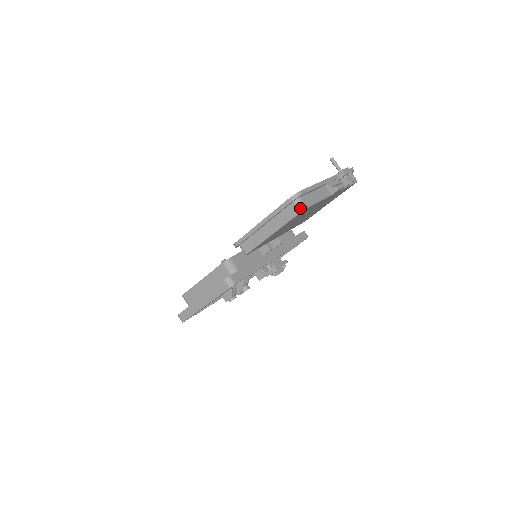
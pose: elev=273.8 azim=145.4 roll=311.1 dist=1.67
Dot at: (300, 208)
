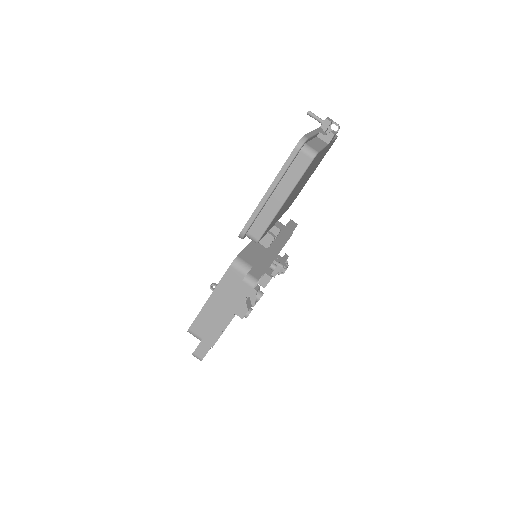
Dot at: (311, 155)
